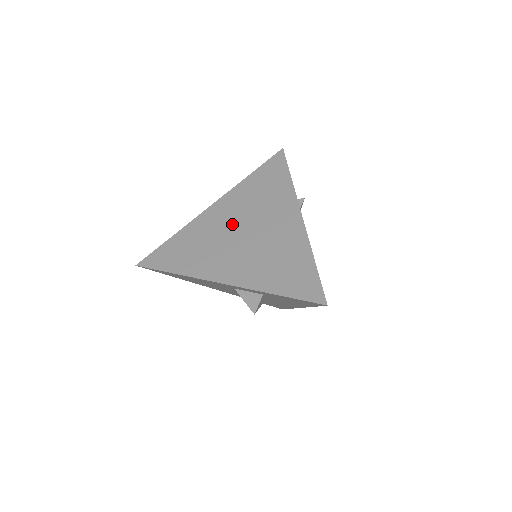
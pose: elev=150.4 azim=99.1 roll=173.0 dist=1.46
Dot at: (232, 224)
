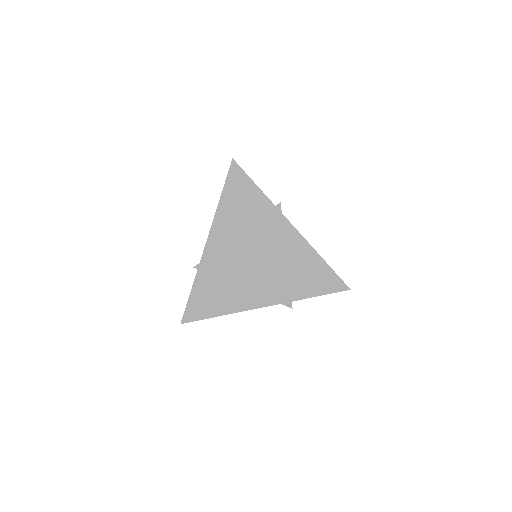
Dot at: (238, 254)
